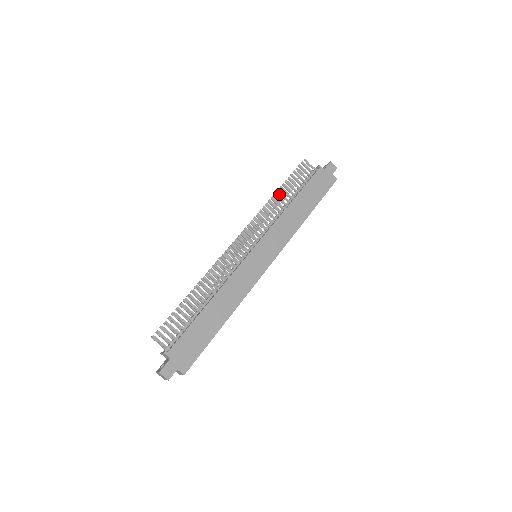
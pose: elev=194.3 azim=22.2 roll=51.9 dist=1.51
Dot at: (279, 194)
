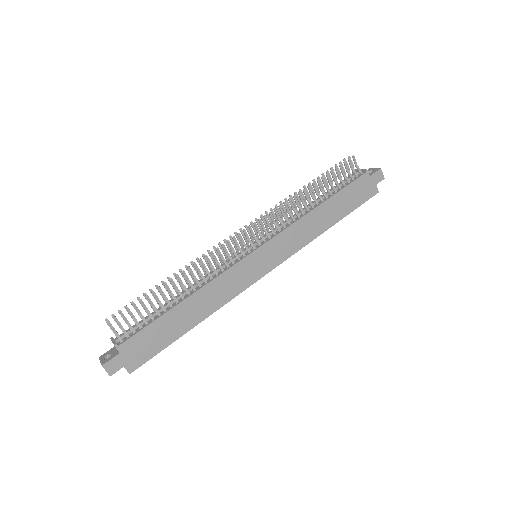
Dot at: (309, 190)
